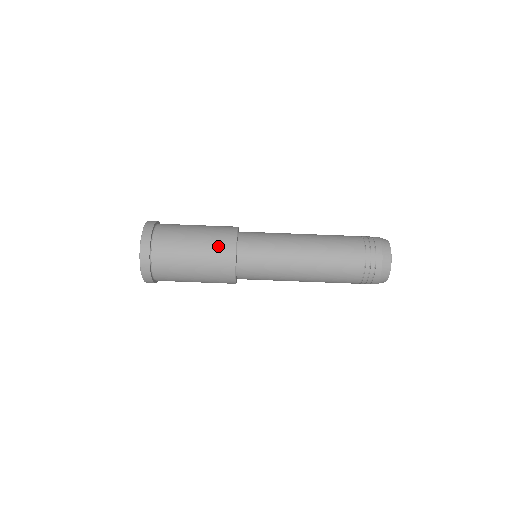
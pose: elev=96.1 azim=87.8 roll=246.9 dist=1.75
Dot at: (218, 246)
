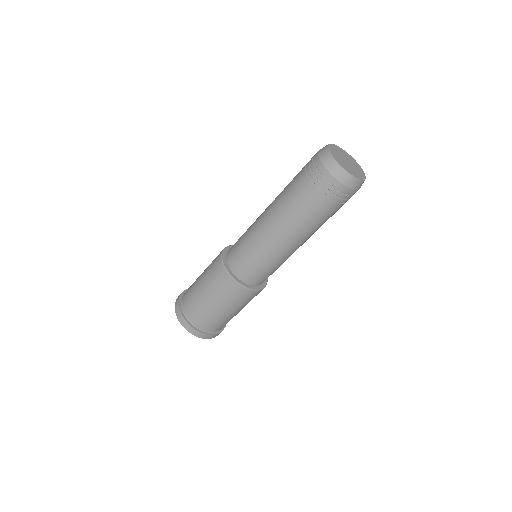
Dot at: (250, 300)
